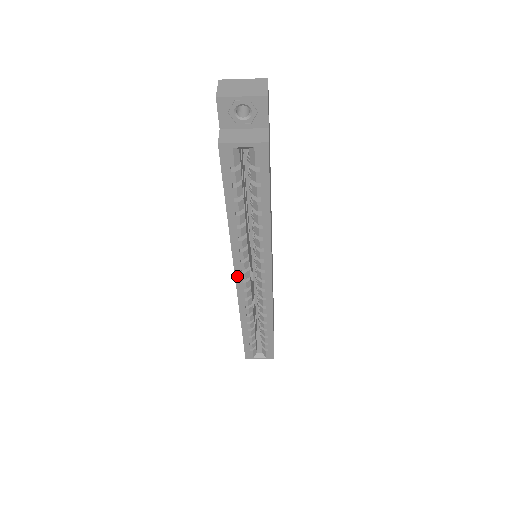
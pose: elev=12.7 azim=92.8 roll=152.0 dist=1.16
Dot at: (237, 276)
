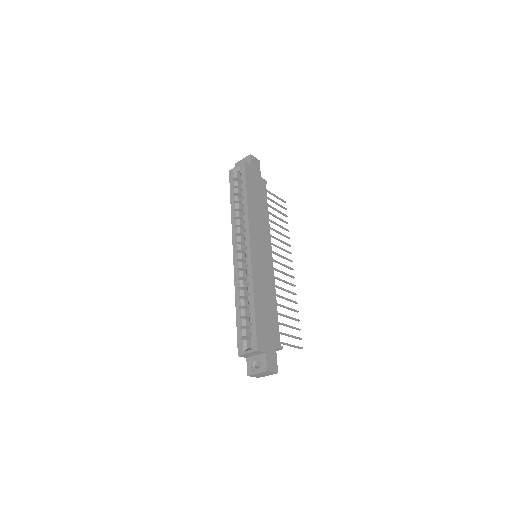
Dot at: (234, 249)
